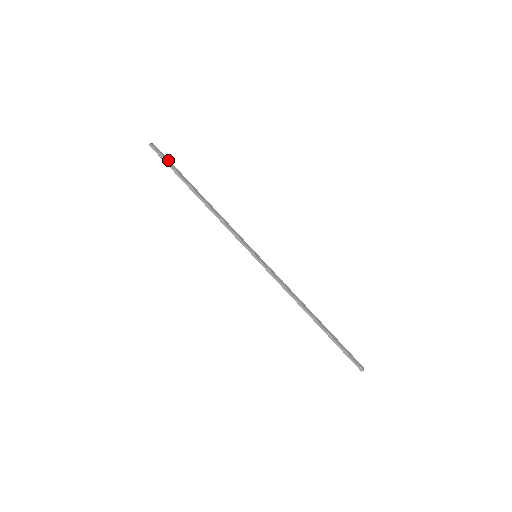
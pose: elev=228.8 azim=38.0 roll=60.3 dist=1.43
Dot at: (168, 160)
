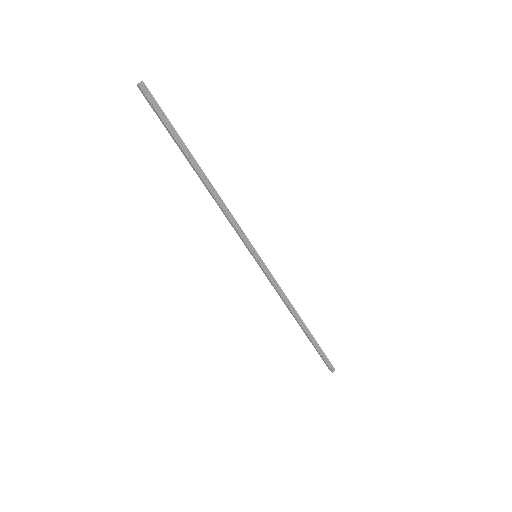
Dot at: (163, 113)
